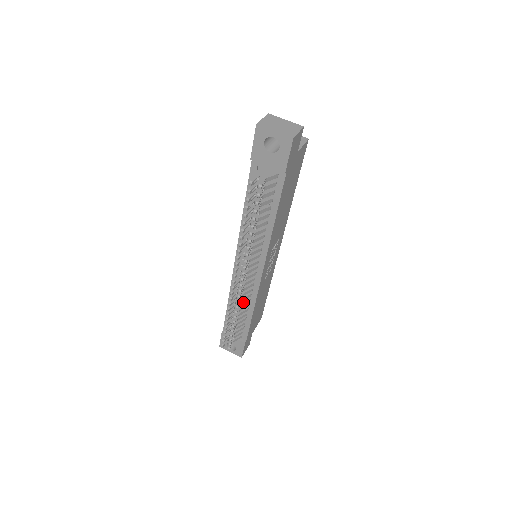
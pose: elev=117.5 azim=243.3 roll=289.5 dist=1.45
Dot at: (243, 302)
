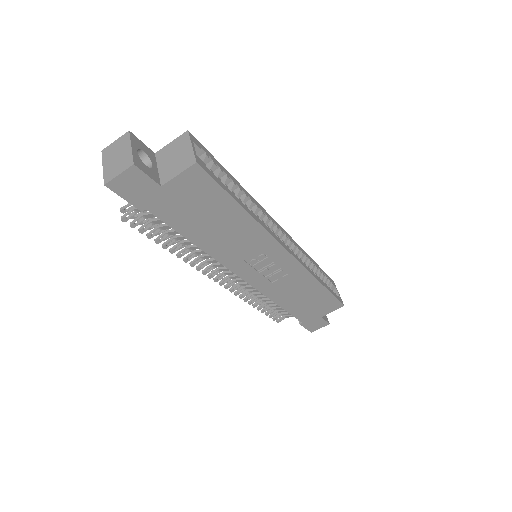
Dot at: (257, 293)
